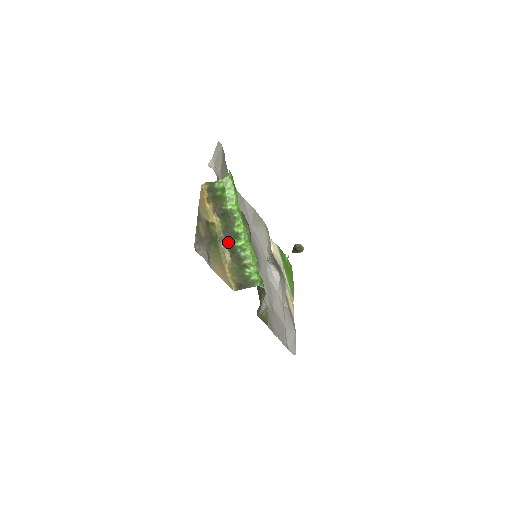
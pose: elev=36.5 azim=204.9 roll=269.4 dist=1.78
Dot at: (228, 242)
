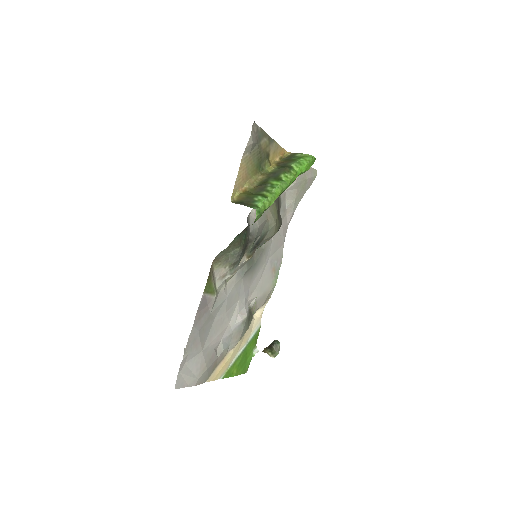
Dot at: (266, 179)
